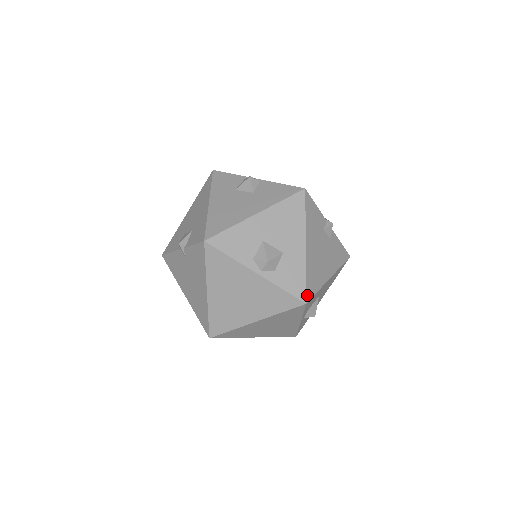
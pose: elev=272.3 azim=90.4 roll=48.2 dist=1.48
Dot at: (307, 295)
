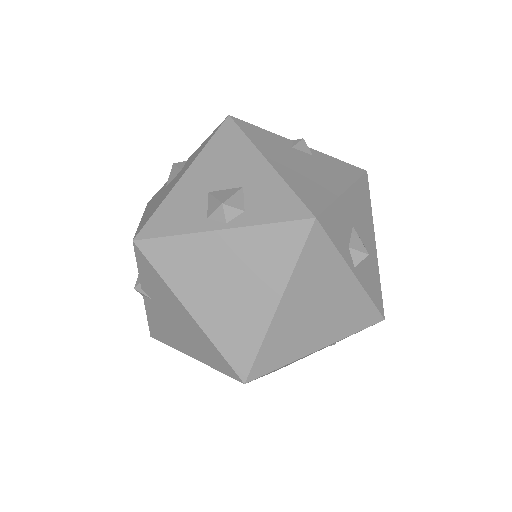
Dot at: (310, 209)
